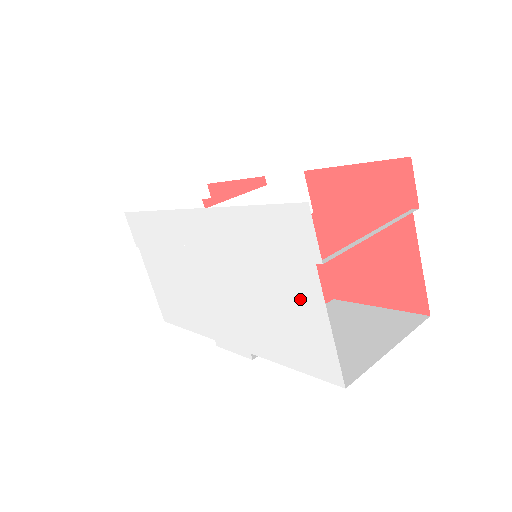
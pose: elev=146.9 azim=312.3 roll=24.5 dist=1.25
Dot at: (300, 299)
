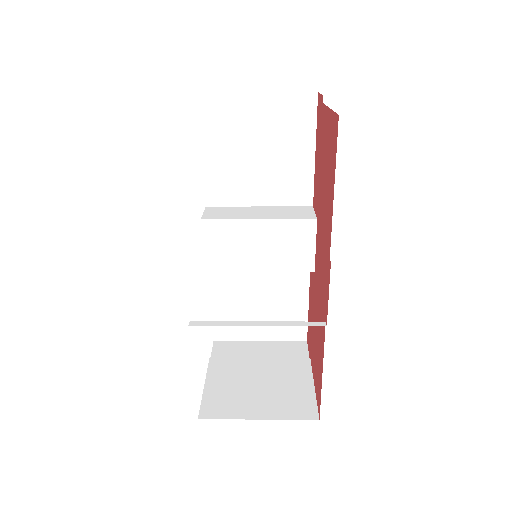
Dot at: occluded
